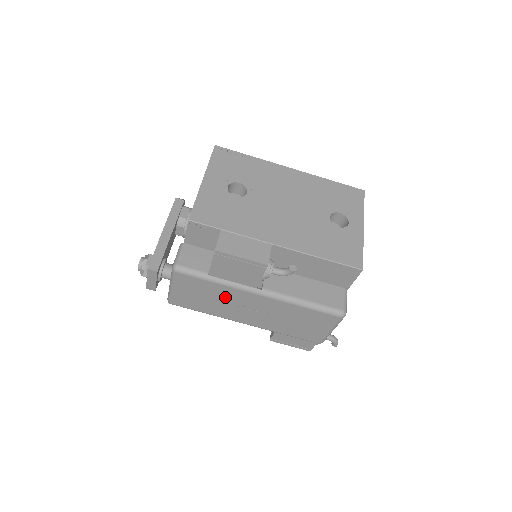
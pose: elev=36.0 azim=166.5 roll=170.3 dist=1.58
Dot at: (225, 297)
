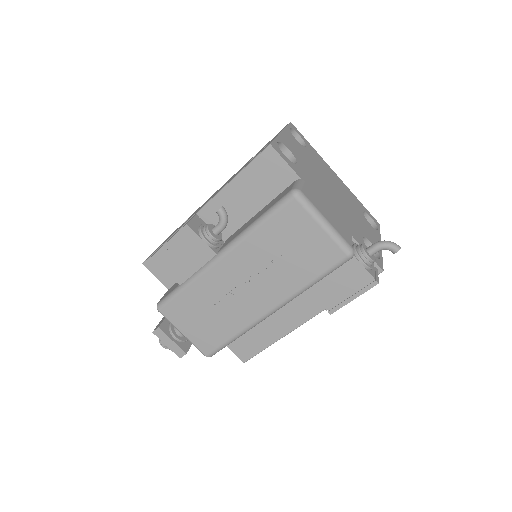
Dot at: (213, 296)
